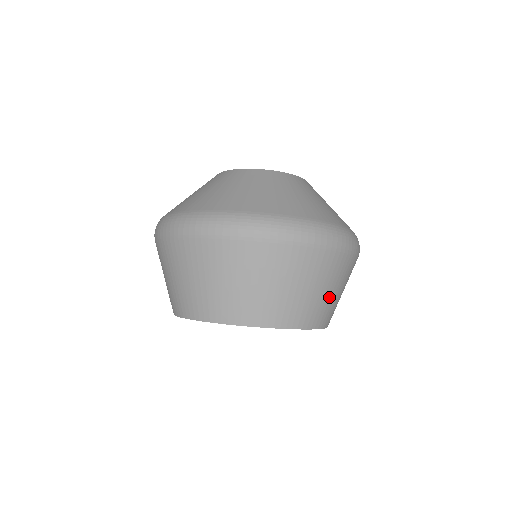
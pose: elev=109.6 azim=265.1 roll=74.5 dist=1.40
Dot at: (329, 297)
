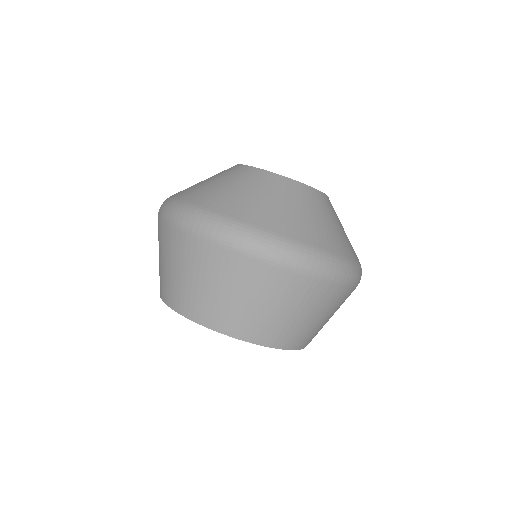
Dot at: (238, 304)
